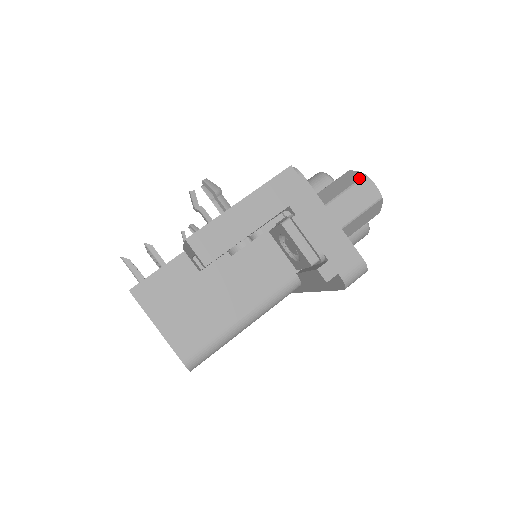
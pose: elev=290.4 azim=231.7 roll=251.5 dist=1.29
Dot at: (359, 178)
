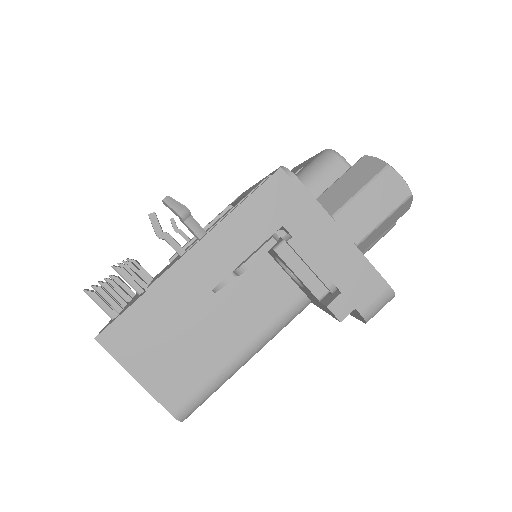
Dot at: (378, 170)
